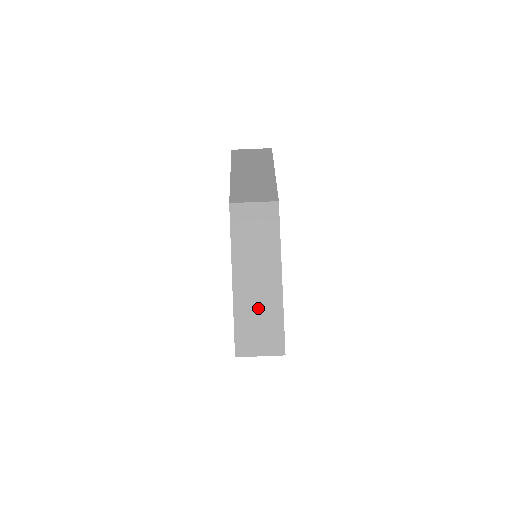
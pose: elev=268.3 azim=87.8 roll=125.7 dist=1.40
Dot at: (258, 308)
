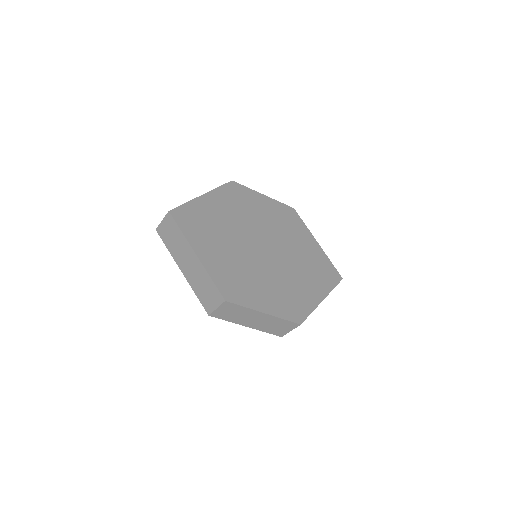
Dot at: occluded
